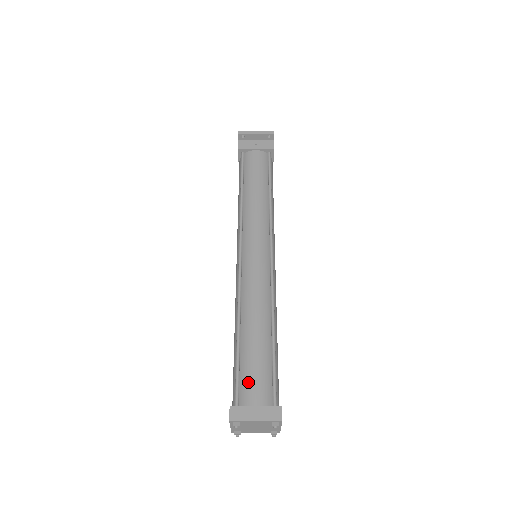
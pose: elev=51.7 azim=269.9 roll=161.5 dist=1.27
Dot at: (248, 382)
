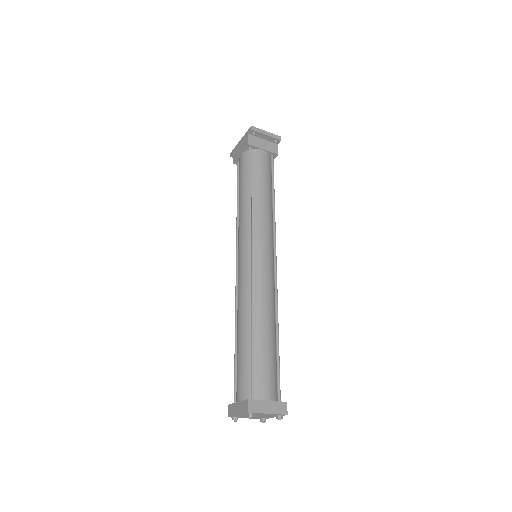
Dot at: (261, 378)
